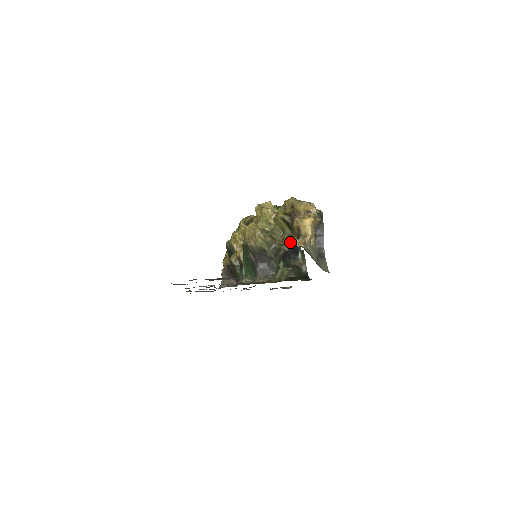
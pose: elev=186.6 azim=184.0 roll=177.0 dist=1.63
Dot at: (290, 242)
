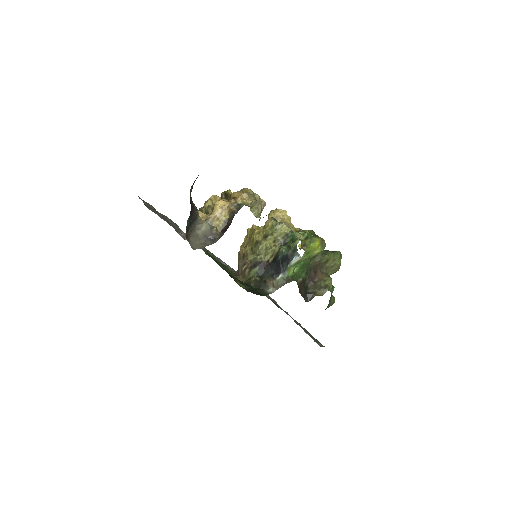
Dot at: occluded
